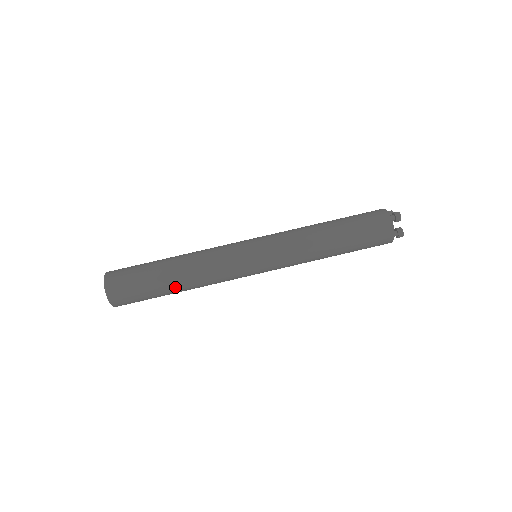
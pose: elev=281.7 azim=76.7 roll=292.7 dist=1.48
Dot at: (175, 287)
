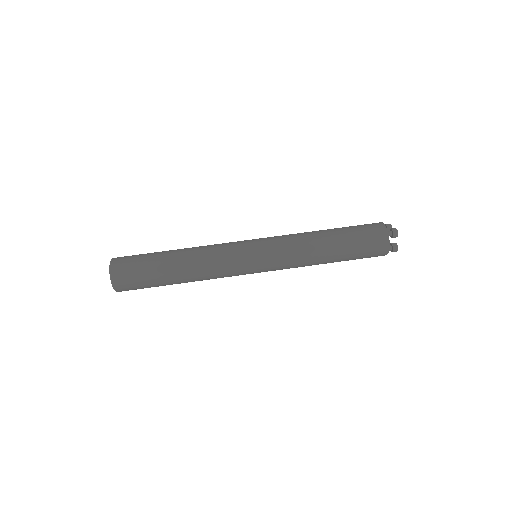
Dot at: (177, 280)
